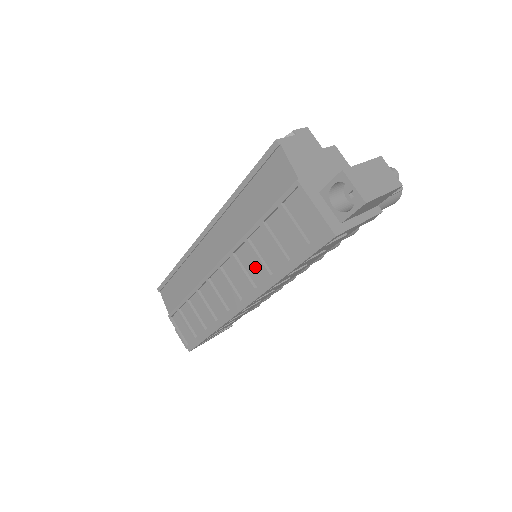
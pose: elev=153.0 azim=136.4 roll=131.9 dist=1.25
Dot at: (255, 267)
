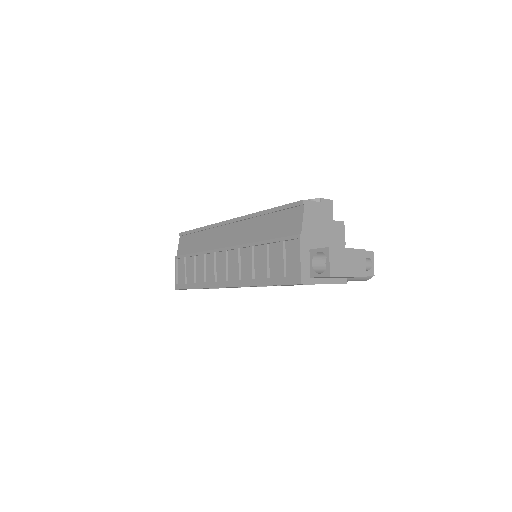
Dot at: (247, 267)
